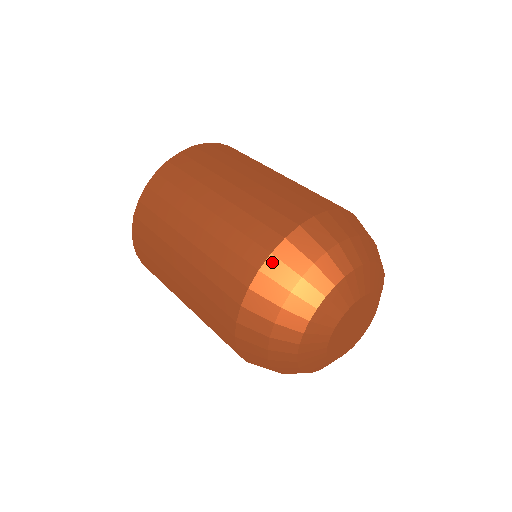
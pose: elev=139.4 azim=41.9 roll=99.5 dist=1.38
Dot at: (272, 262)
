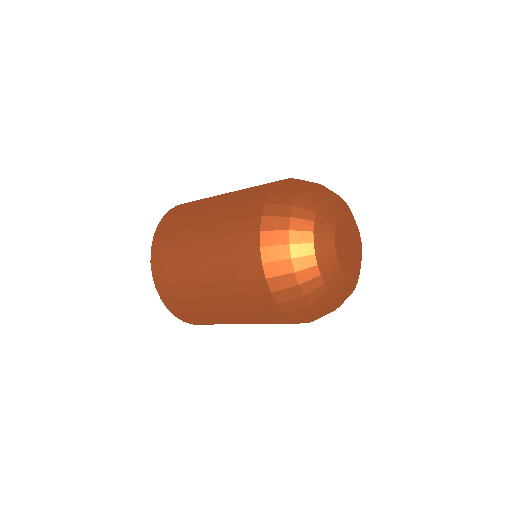
Dot at: (291, 179)
